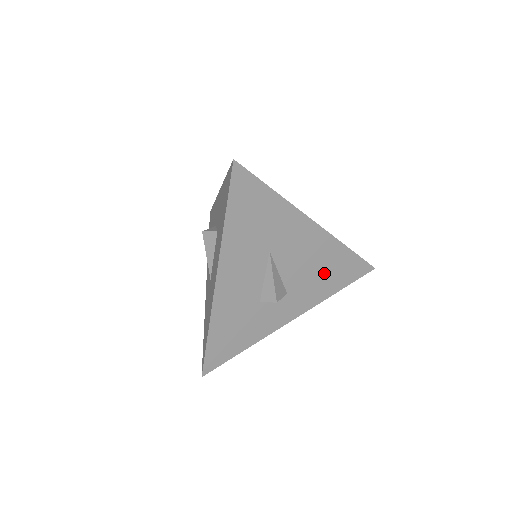
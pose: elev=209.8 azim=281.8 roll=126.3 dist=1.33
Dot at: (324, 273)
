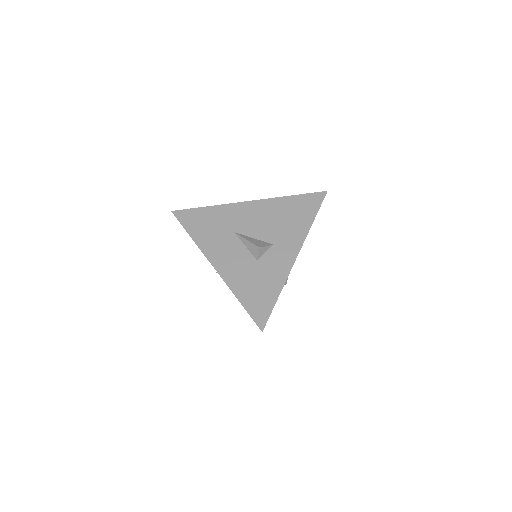
Dot at: (288, 218)
